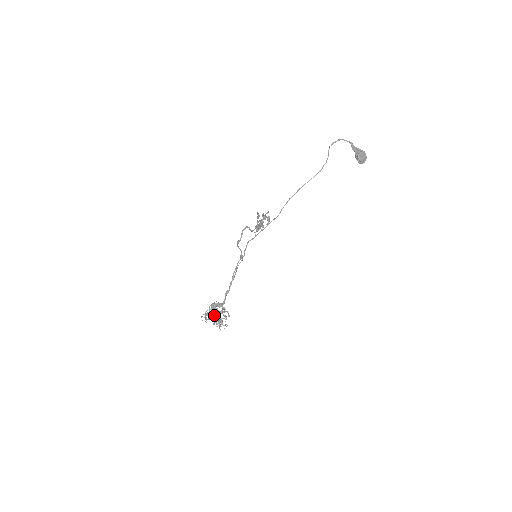
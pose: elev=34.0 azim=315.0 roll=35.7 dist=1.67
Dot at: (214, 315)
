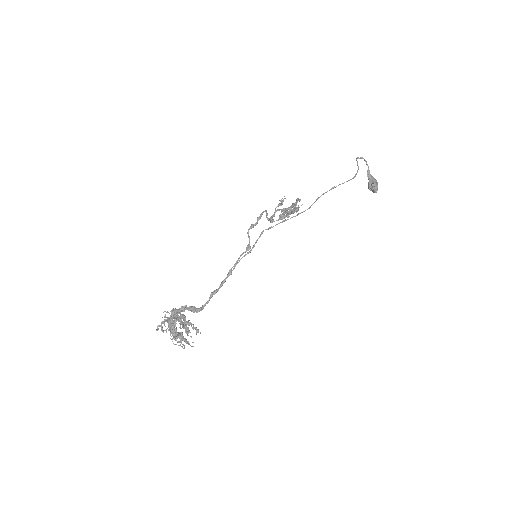
Dot at: (183, 323)
